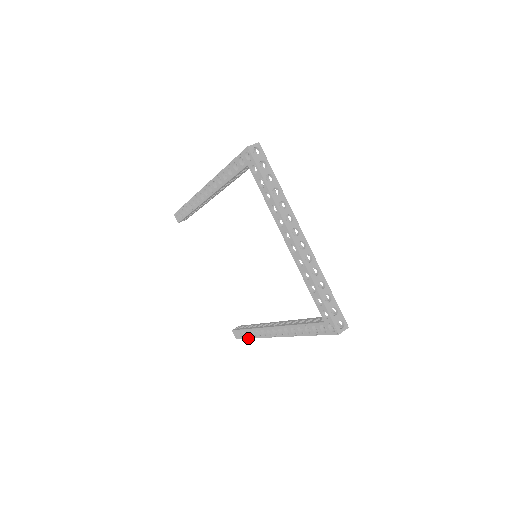
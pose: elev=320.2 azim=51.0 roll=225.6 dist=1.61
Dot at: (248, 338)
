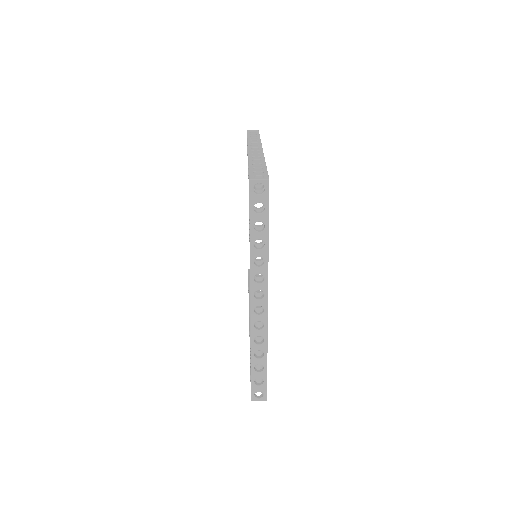
Dot at: (248, 292)
